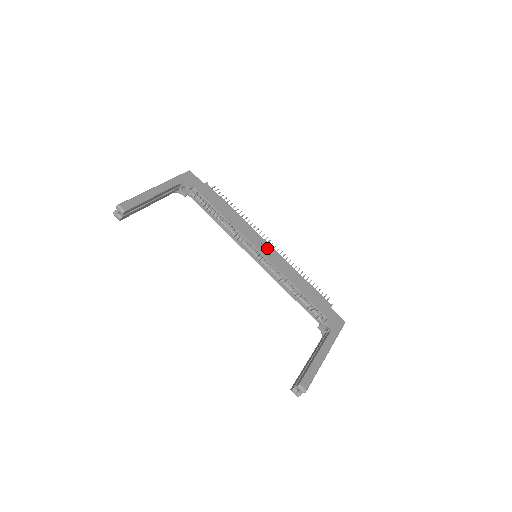
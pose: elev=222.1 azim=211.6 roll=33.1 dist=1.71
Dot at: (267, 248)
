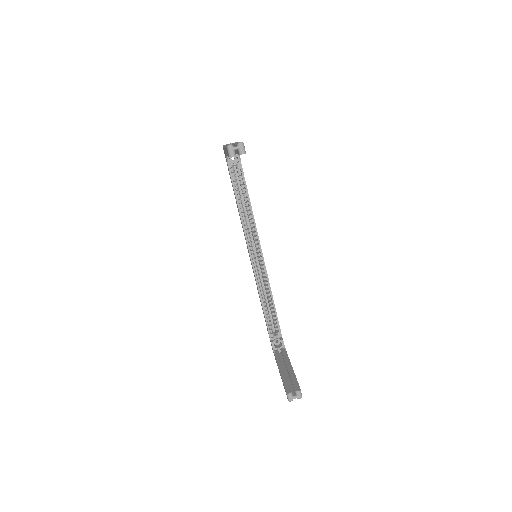
Dot at: occluded
